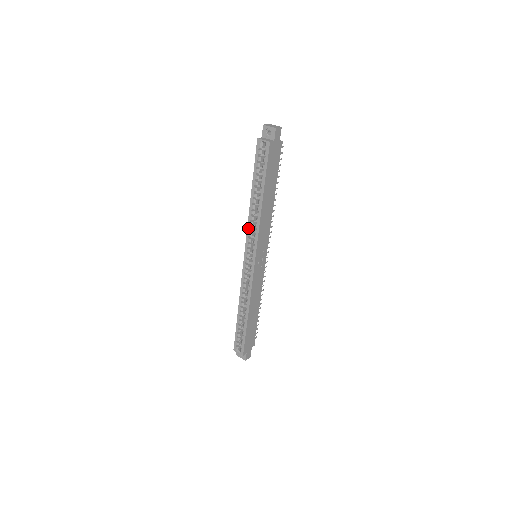
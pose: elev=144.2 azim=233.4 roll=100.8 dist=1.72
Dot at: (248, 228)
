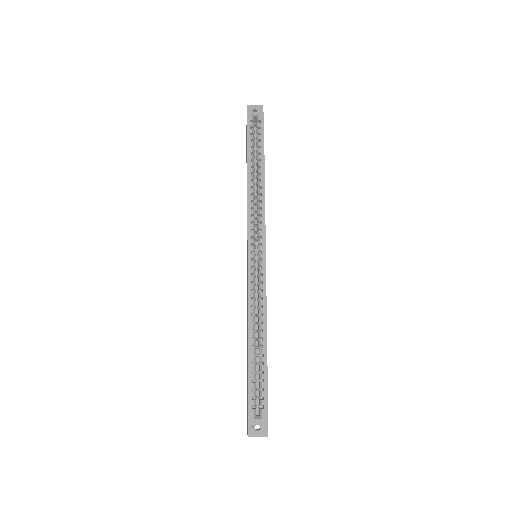
Dot at: (249, 211)
